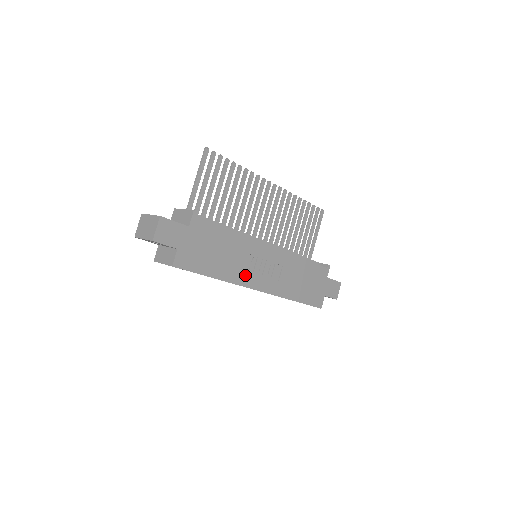
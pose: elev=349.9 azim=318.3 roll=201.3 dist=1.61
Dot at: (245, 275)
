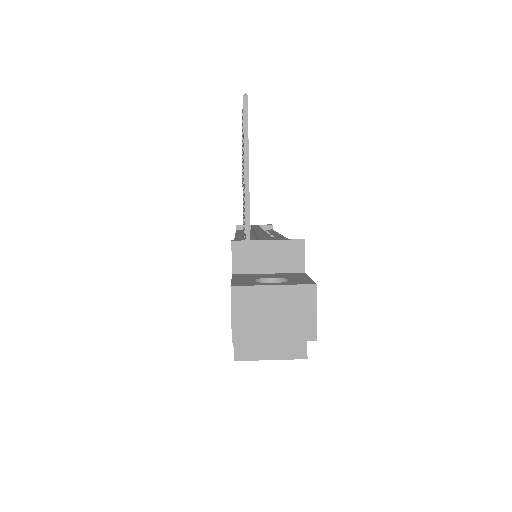
Dot at: occluded
